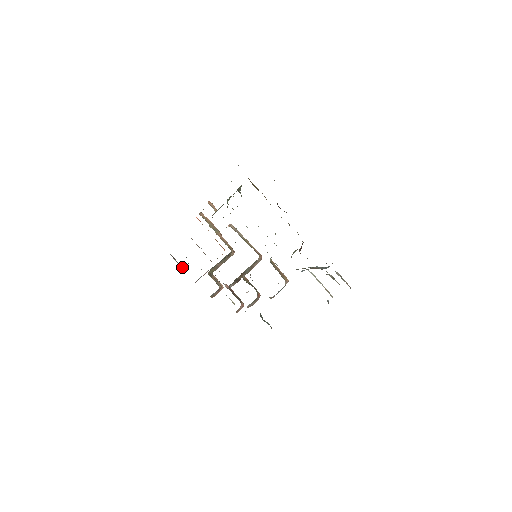
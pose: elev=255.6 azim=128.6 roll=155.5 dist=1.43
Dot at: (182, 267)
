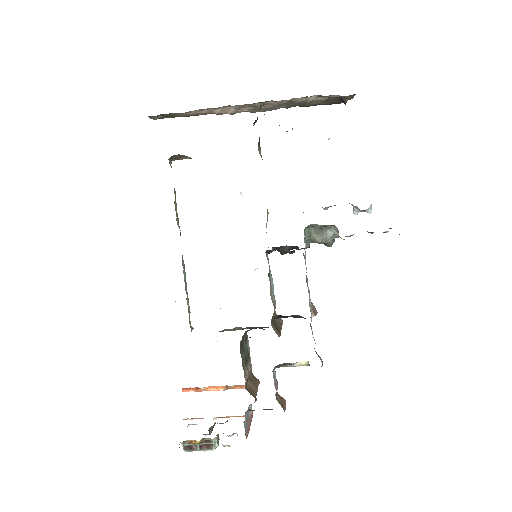
Dot at: (213, 442)
